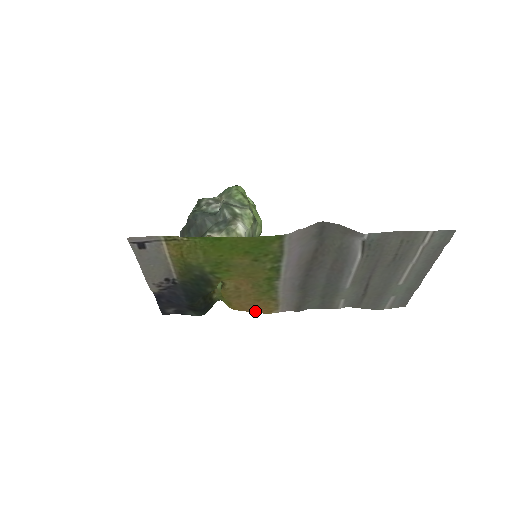
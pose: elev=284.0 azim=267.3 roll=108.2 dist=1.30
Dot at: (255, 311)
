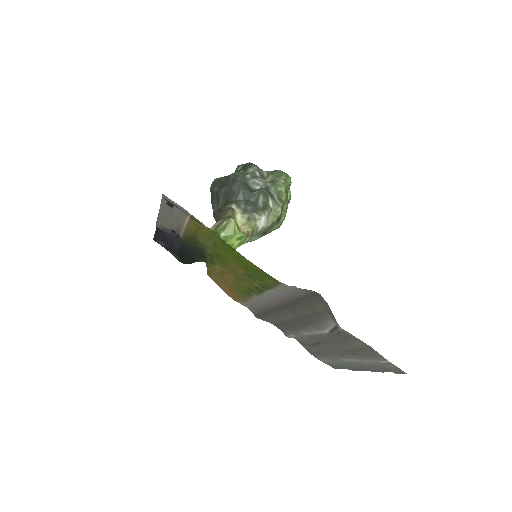
Dot at: (225, 291)
